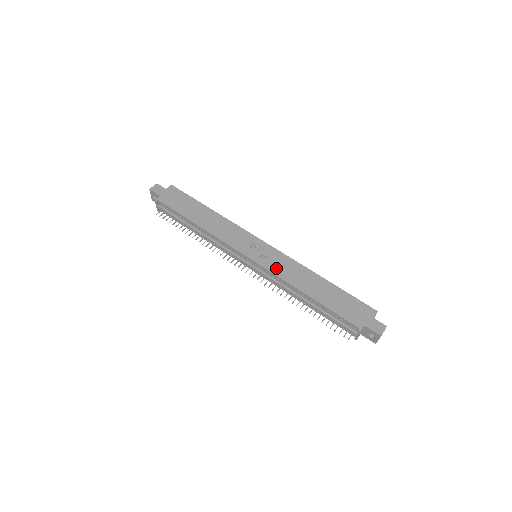
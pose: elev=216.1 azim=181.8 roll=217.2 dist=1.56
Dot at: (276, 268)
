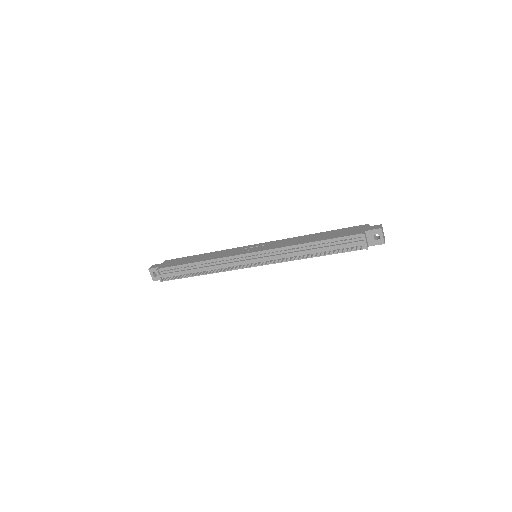
Dot at: (275, 246)
